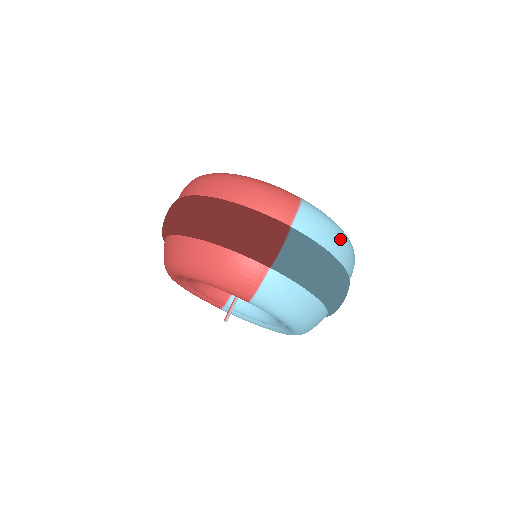
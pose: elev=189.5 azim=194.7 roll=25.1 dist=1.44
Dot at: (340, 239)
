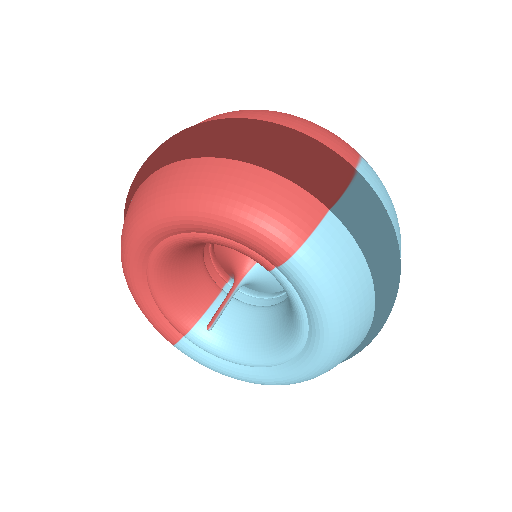
Dot at: occluded
